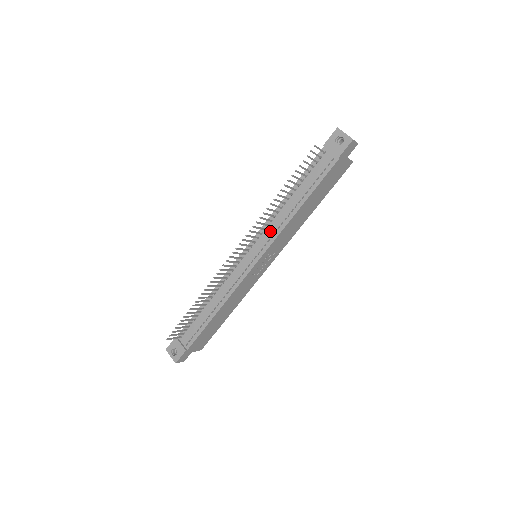
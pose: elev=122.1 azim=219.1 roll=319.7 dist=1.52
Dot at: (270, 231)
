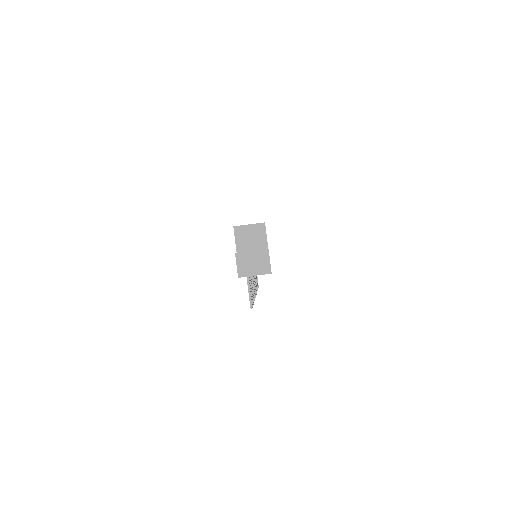
Dot at: occluded
